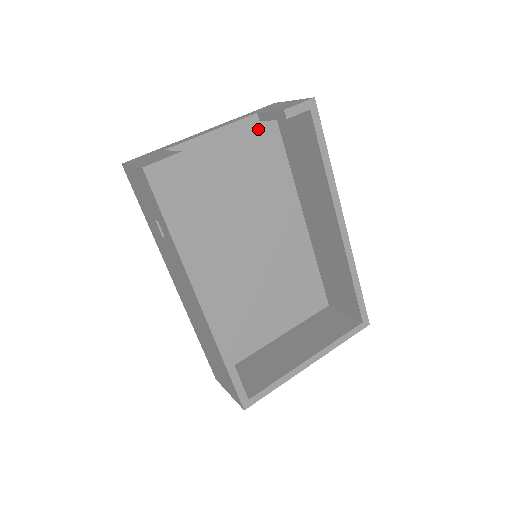
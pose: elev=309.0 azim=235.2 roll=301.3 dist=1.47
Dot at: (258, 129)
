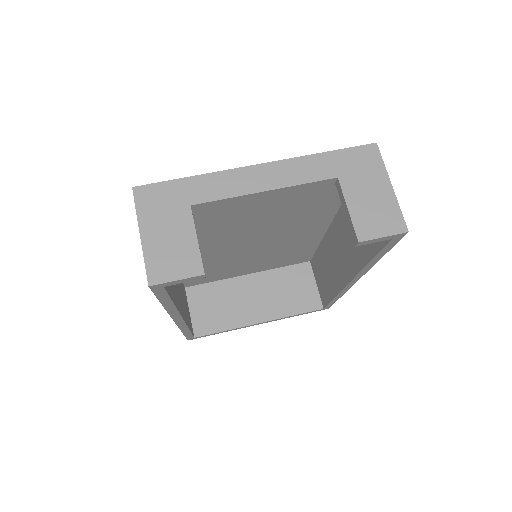
Dot at: occluded
